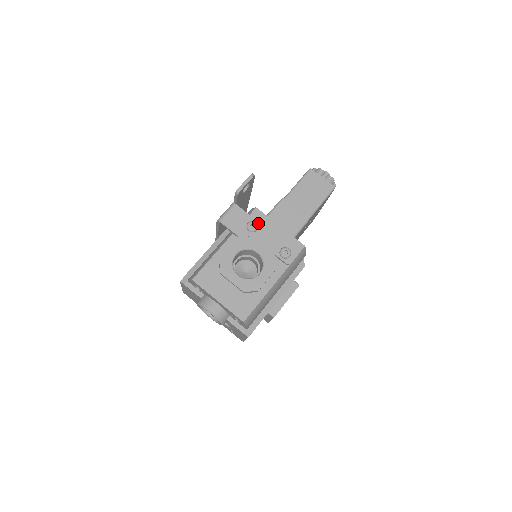
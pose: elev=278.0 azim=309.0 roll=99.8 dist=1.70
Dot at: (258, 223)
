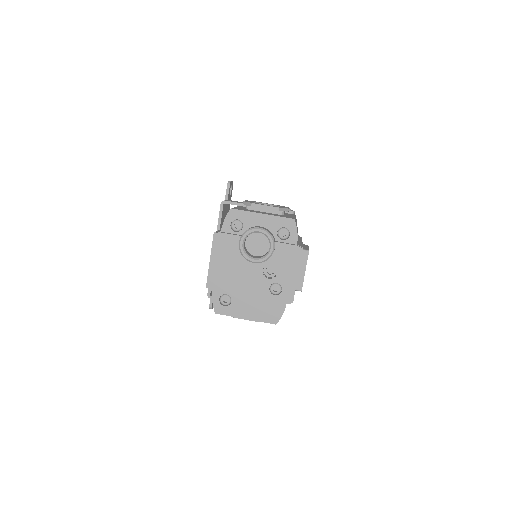
Dot at: occluded
